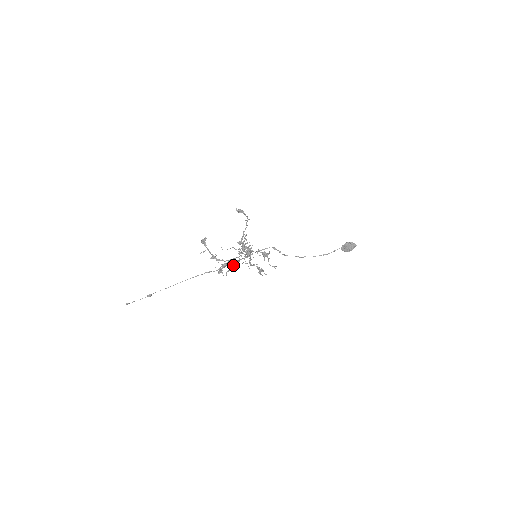
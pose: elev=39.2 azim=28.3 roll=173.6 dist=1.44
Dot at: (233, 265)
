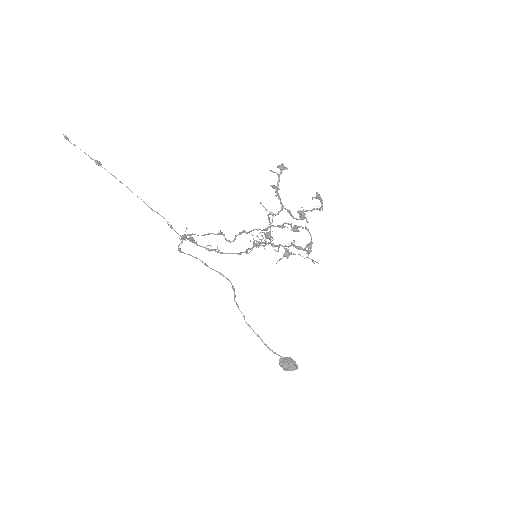
Dot at: occluded
